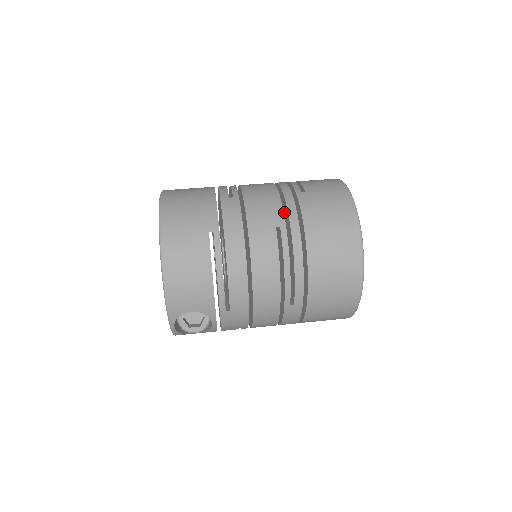
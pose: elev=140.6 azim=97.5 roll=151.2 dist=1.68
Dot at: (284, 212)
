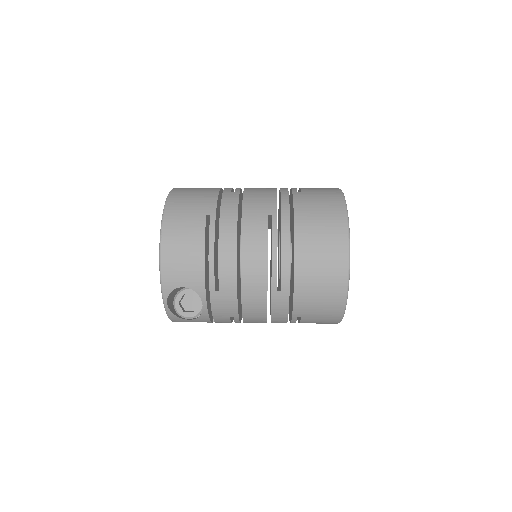
Dot at: (280, 208)
